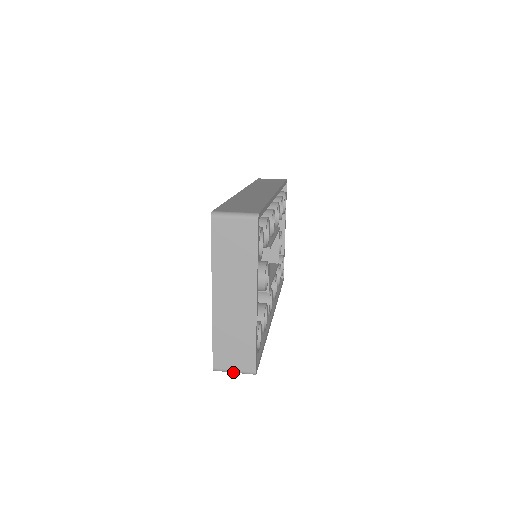
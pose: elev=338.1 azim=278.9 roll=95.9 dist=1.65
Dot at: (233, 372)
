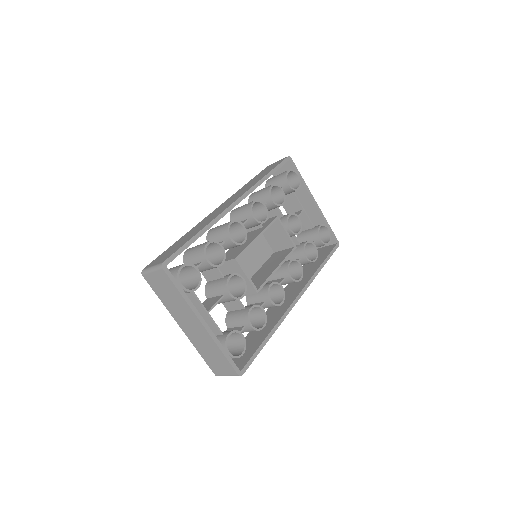
Dot at: occluded
